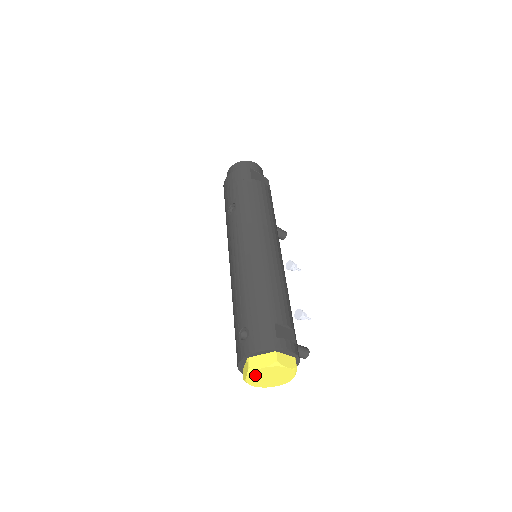
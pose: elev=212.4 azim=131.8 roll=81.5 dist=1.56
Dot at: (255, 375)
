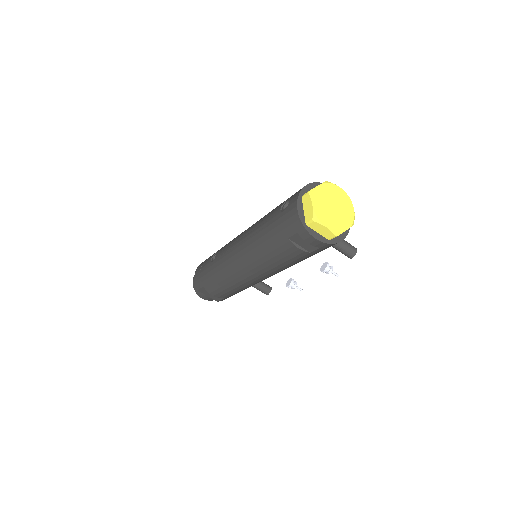
Dot at: (318, 200)
